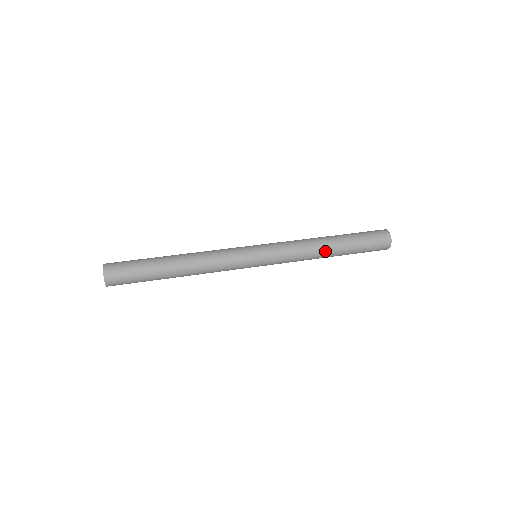
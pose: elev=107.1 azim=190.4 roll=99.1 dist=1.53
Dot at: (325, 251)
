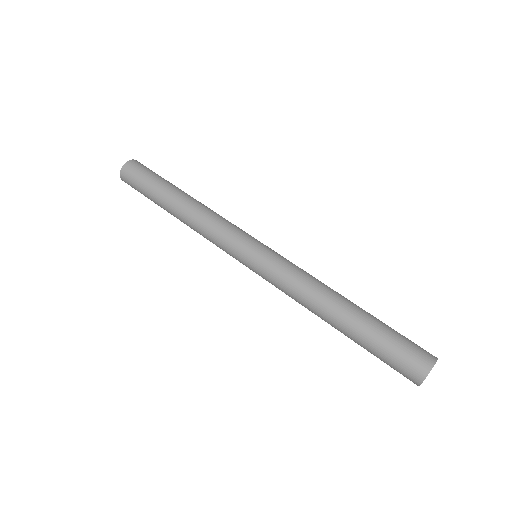
Dot at: (328, 307)
